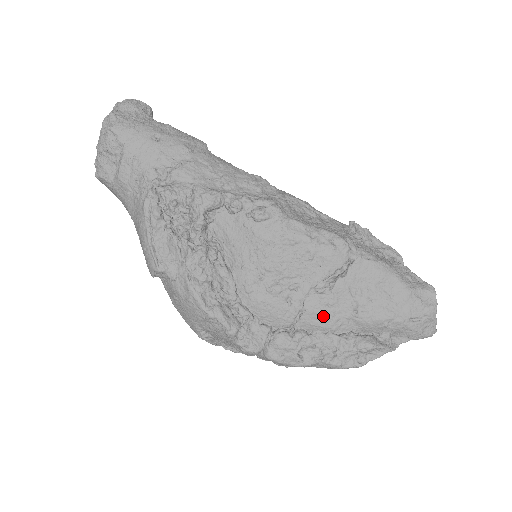
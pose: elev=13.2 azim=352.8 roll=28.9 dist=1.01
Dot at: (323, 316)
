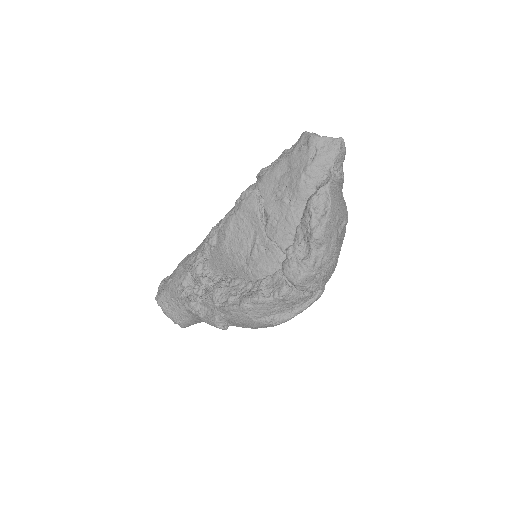
Dot at: (282, 228)
